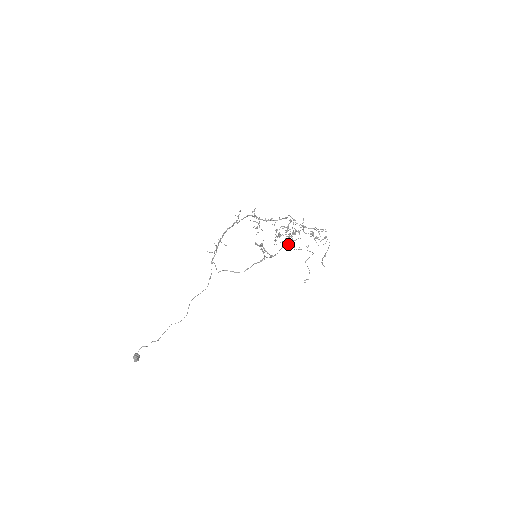
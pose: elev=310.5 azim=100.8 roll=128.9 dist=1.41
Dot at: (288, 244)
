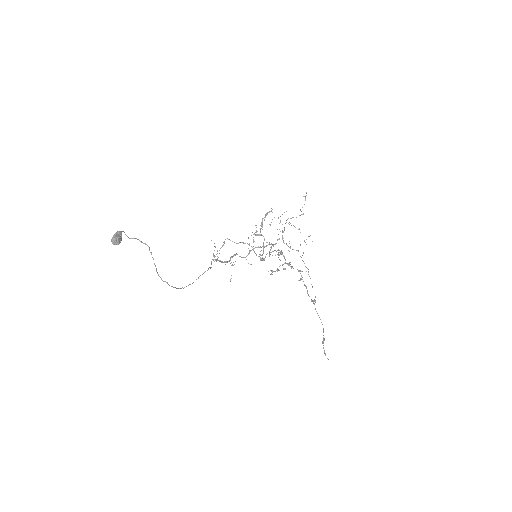
Dot at: occluded
